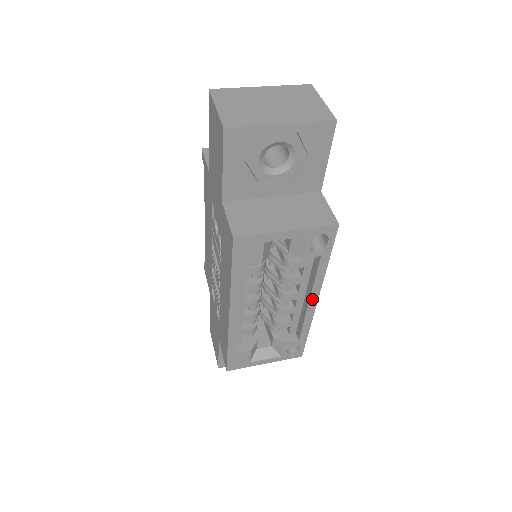
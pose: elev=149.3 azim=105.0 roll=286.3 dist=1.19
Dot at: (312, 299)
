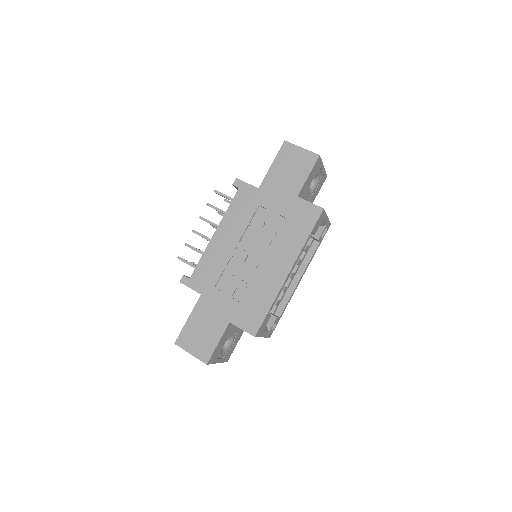
Dot at: (301, 277)
